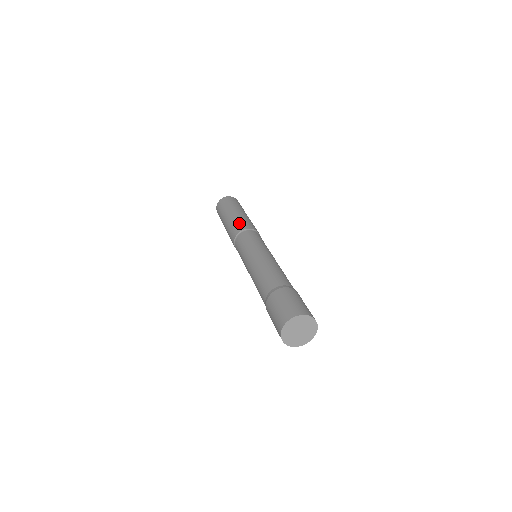
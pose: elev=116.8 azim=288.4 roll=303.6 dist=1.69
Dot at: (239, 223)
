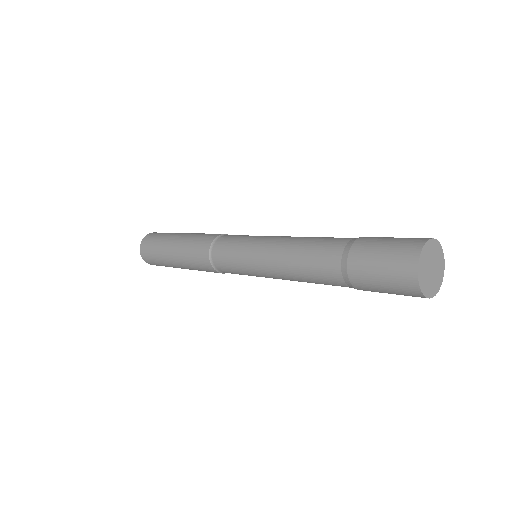
Dot at: (195, 246)
